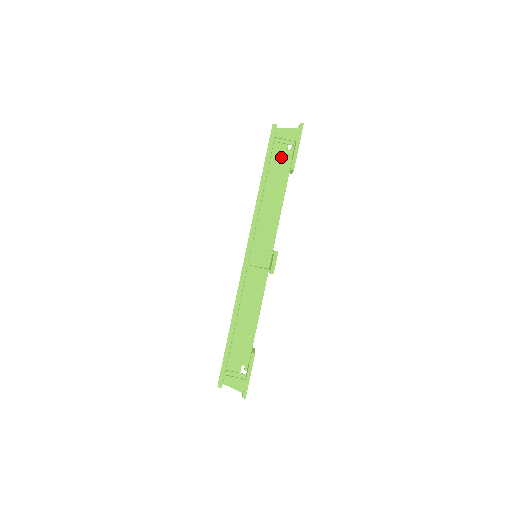
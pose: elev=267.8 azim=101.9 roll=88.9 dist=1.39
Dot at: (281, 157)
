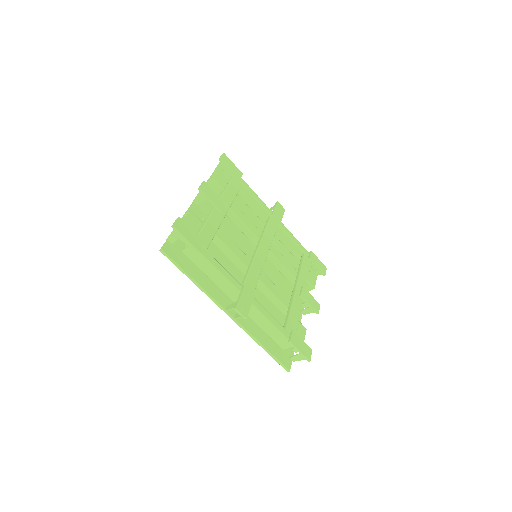
Dot at: (186, 249)
